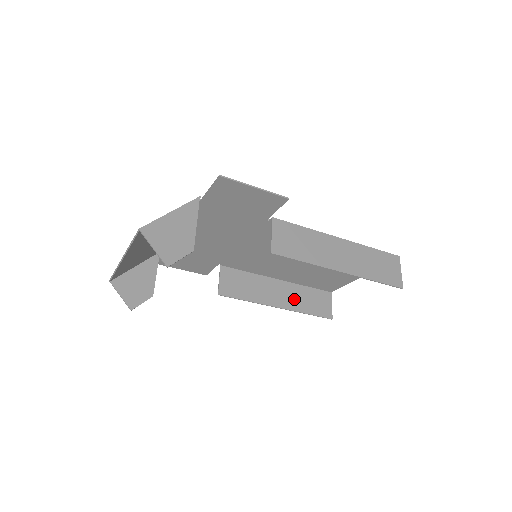
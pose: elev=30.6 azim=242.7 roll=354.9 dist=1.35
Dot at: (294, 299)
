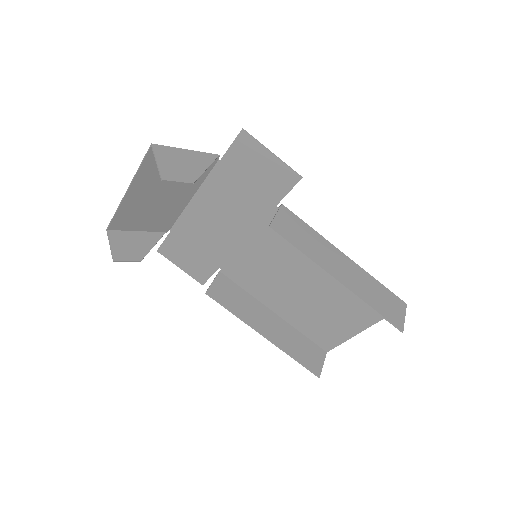
Dot at: (284, 337)
